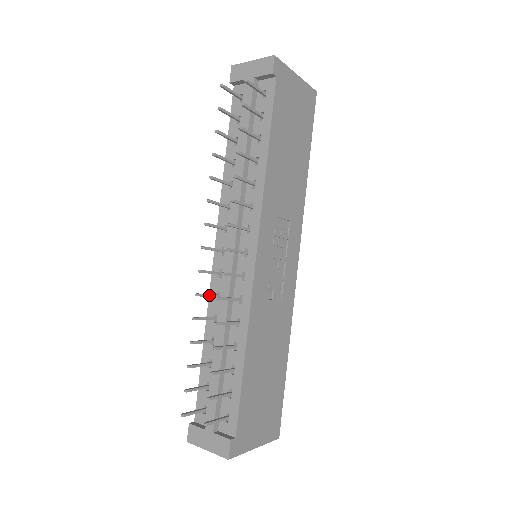
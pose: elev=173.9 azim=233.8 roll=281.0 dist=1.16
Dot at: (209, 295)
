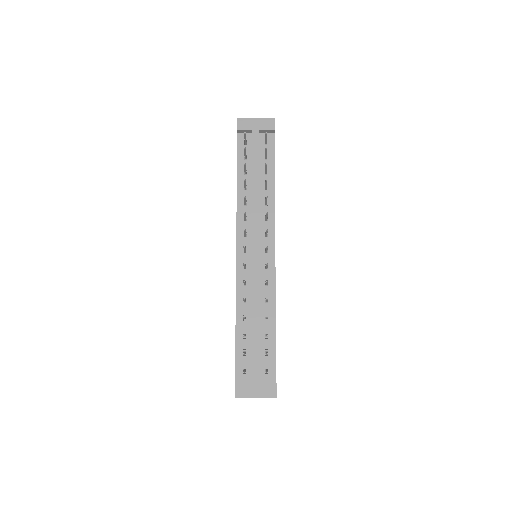
Dot at: (245, 282)
